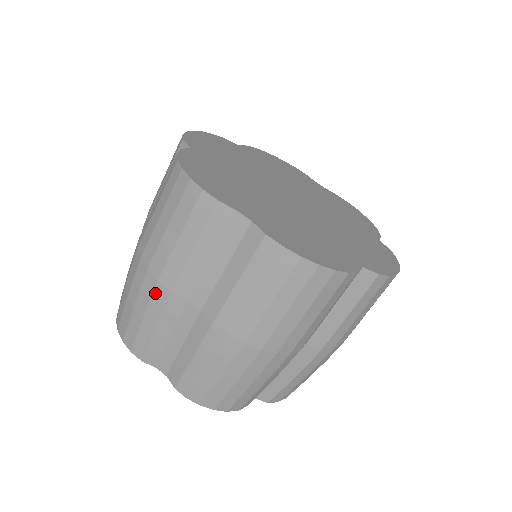
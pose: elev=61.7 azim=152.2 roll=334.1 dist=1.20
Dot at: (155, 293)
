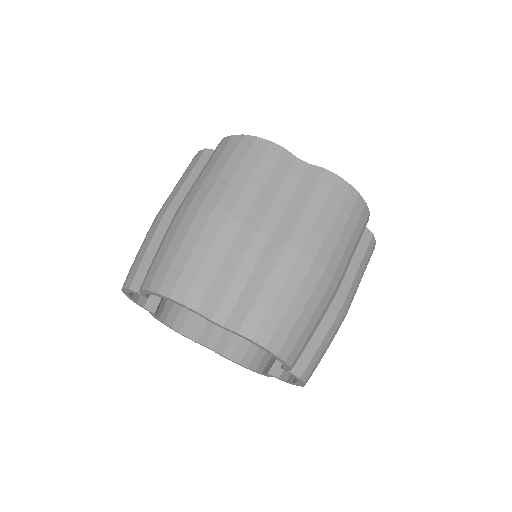
Dot at: (224, 227)
